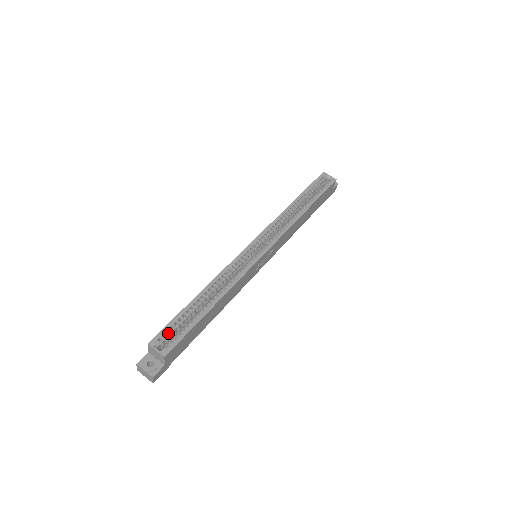
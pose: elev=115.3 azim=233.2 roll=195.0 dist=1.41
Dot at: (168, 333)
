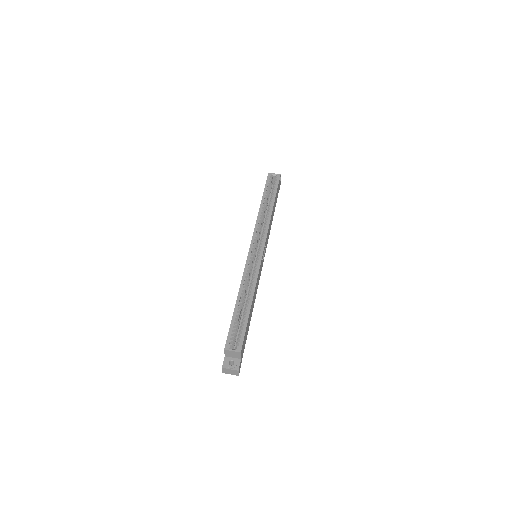
Dot at: (232, 336)
